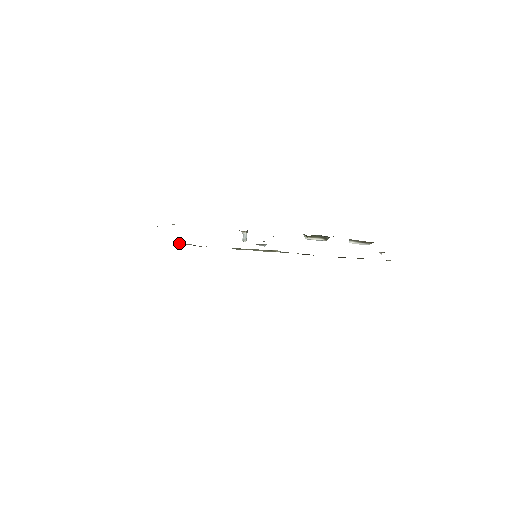
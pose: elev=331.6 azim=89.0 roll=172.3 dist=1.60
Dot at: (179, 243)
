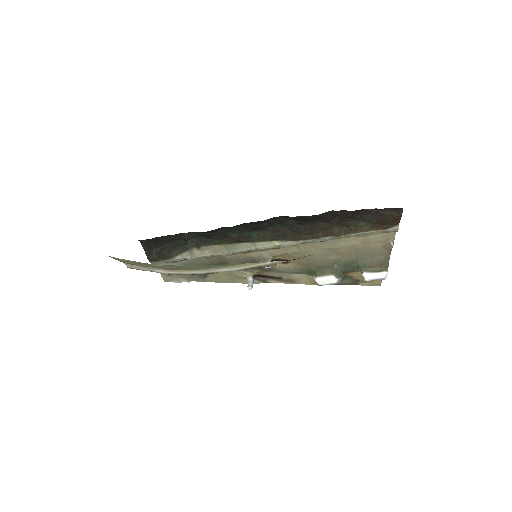
Dot at: (180, 257)
